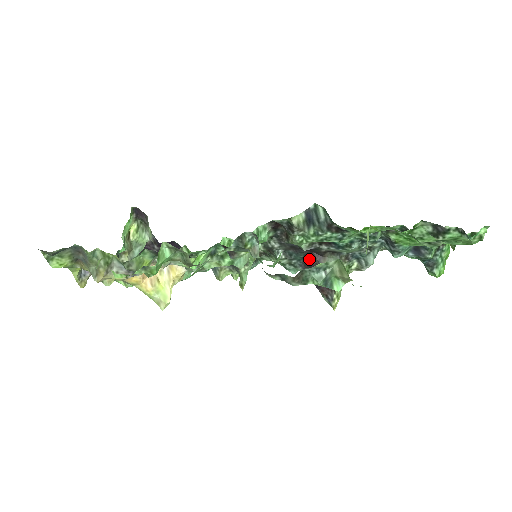
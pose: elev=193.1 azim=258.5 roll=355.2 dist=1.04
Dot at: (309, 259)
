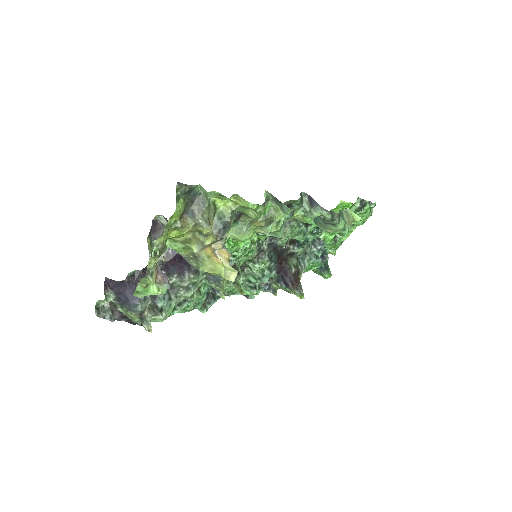
Dot at: (280, 262)
